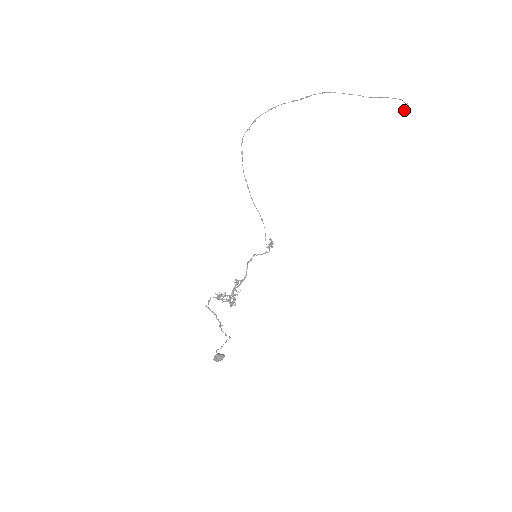
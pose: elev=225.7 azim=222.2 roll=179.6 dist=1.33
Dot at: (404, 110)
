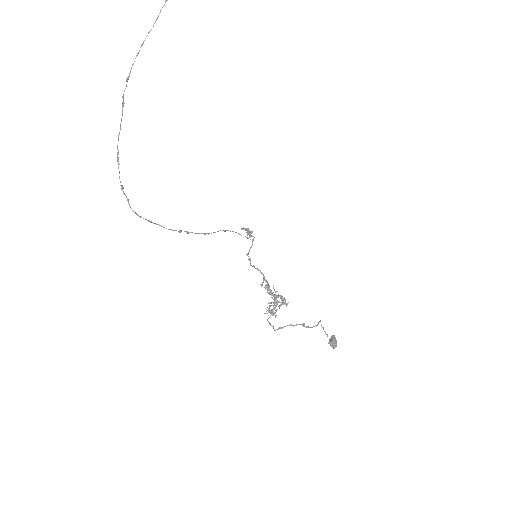
Dot at: out of frame
